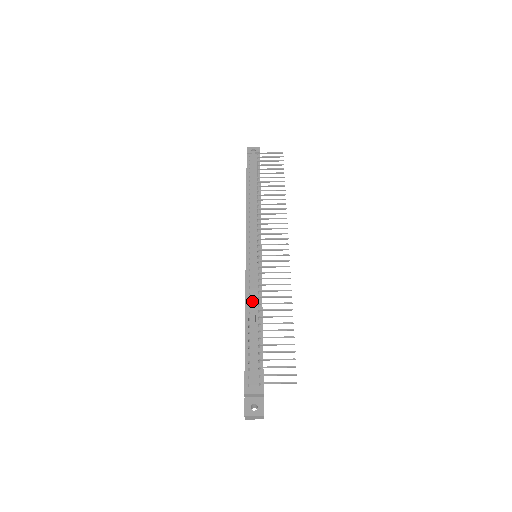
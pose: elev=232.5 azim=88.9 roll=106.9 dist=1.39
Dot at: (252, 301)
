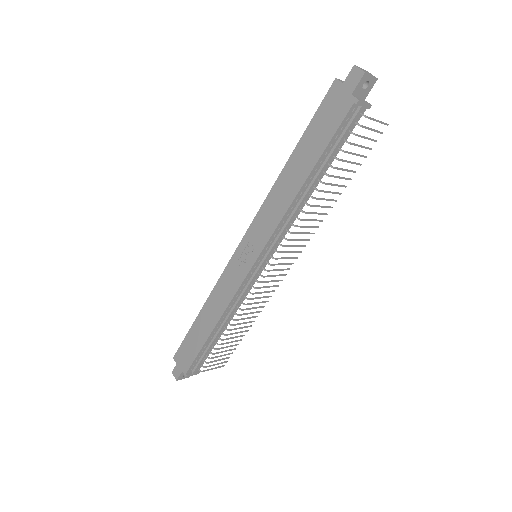
Dot at: (229, 316)
